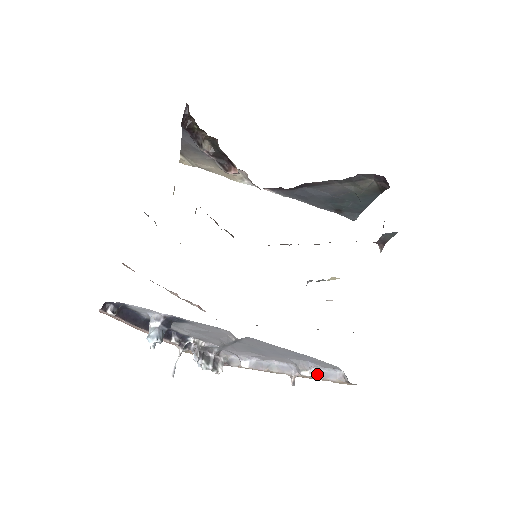
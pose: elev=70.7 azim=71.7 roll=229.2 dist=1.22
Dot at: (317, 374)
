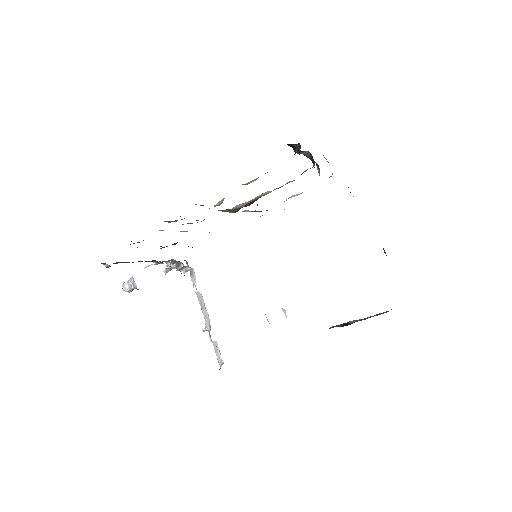
Dot at: (215, 345)
